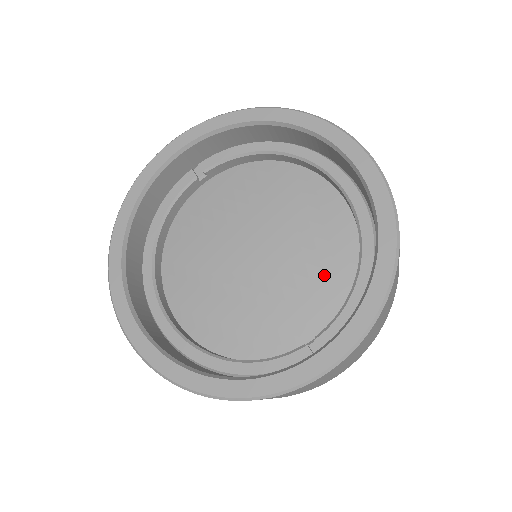
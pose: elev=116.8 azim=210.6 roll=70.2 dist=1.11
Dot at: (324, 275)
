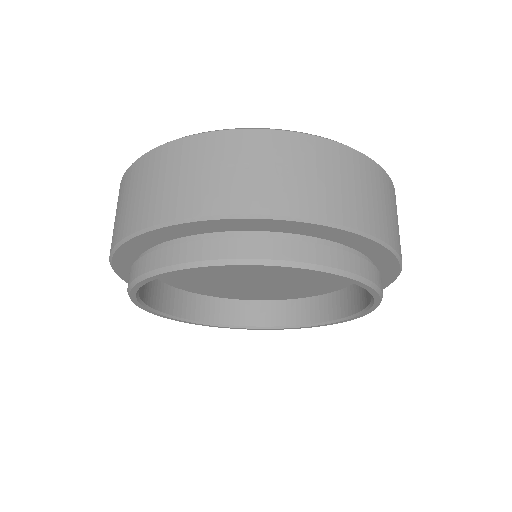
Dot at: occluded
